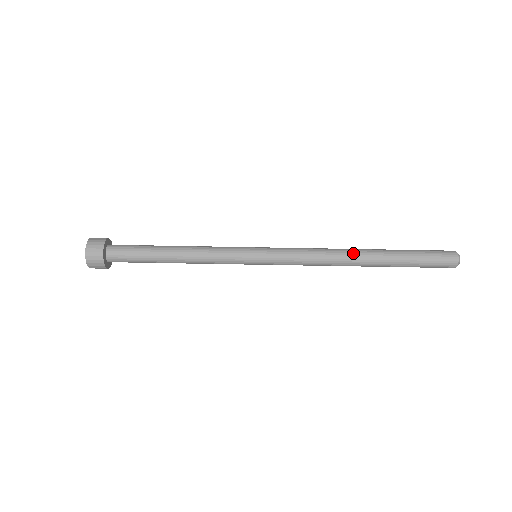
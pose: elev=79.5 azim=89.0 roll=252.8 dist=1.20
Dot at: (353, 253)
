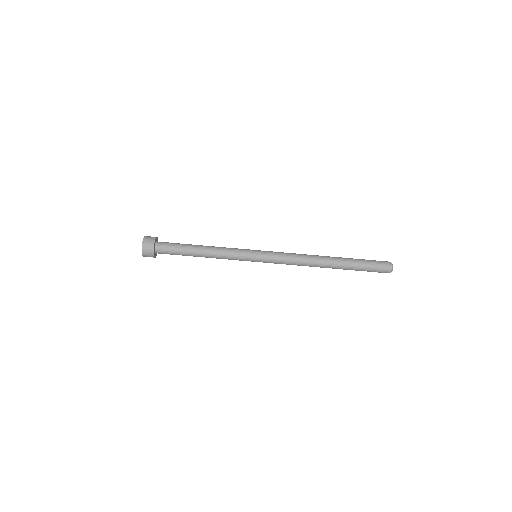
Dot at: (321, 260)
